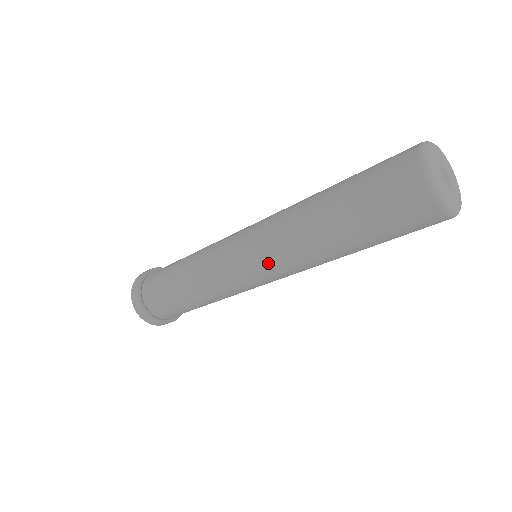
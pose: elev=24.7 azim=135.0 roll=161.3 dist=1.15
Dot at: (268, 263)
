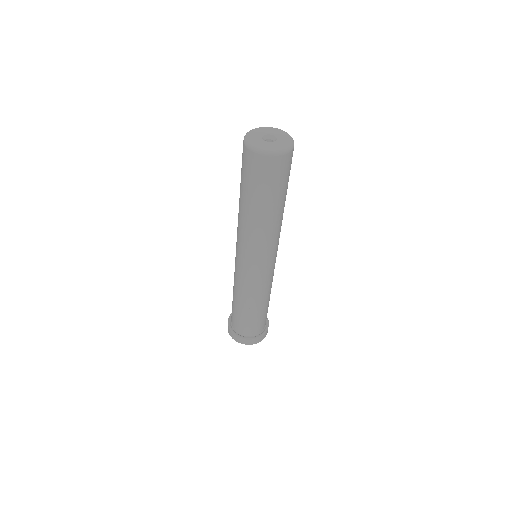
Dot at: (238, 244)
